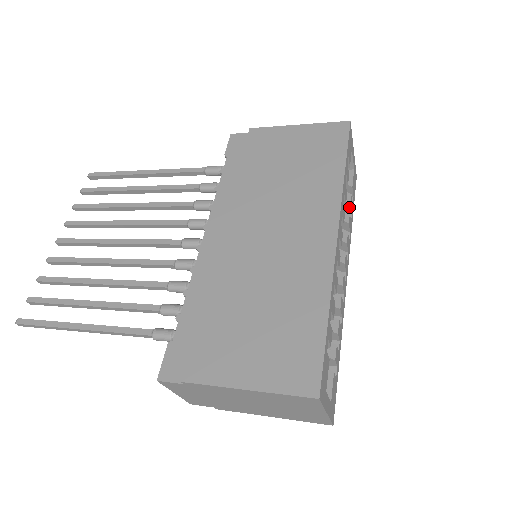
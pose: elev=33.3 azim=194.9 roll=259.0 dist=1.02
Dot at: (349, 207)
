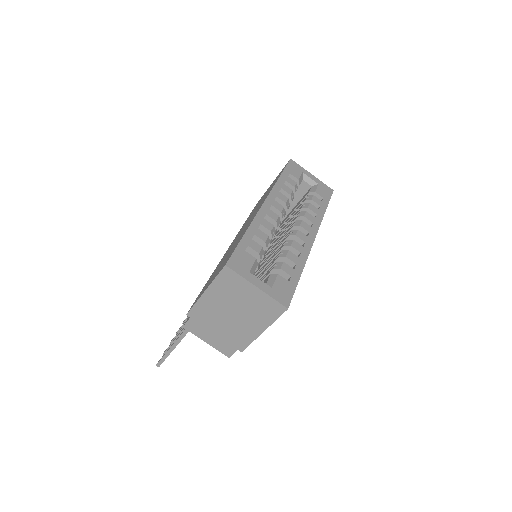
Dot at: (313, 202)
